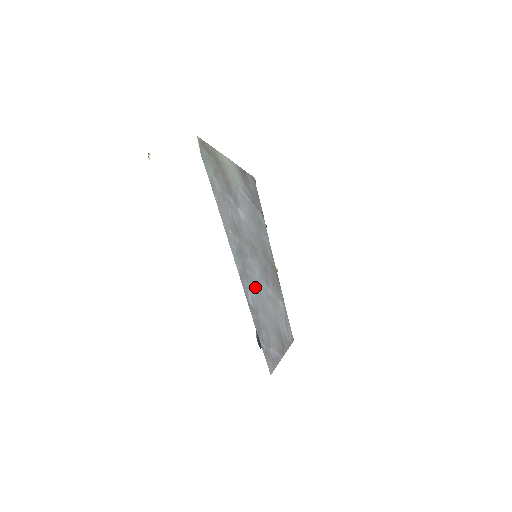
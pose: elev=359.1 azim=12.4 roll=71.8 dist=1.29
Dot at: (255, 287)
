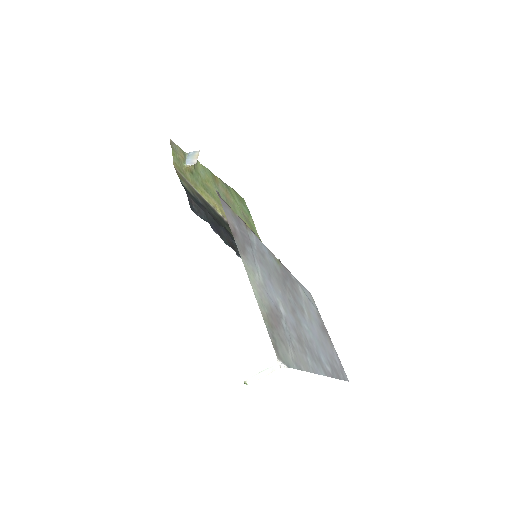
Dot at: (318, 347)
